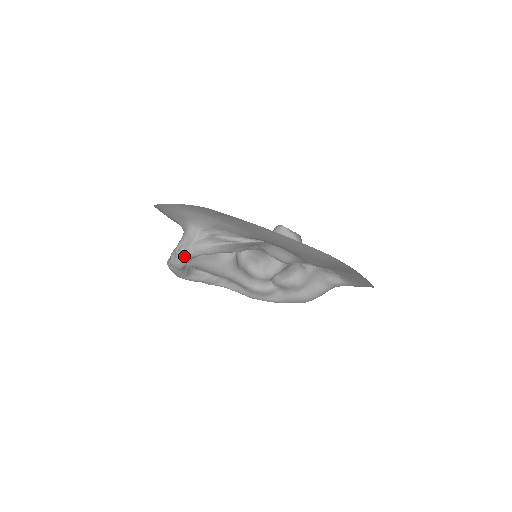
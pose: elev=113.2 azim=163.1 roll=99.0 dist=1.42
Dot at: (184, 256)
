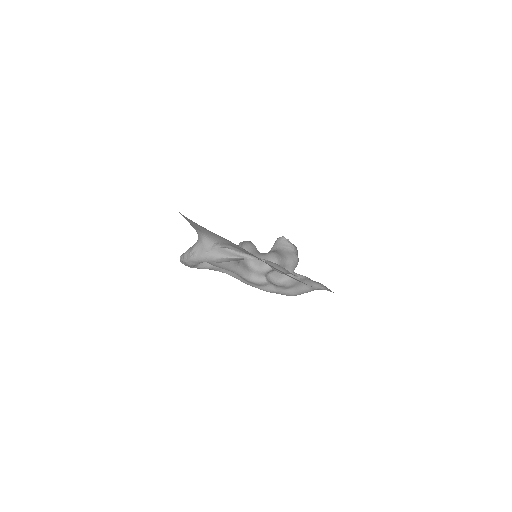
Dot at: (197, 261)
